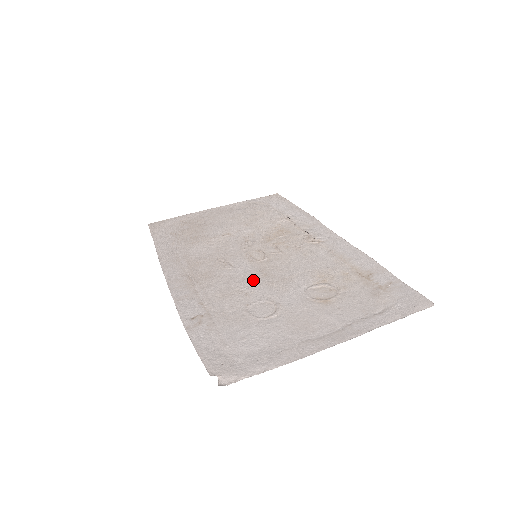
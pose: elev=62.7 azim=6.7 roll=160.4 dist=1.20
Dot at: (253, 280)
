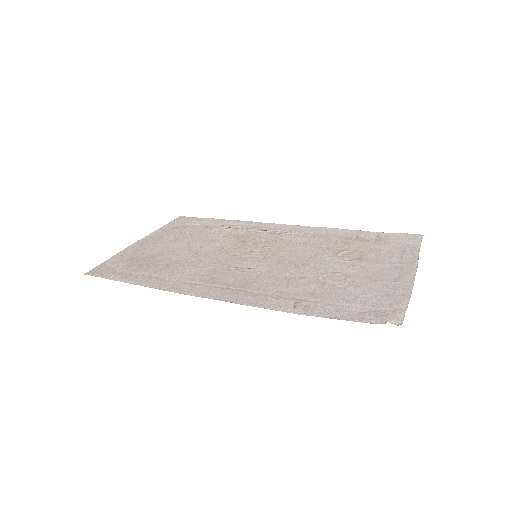
Dot at: (288, 269)
